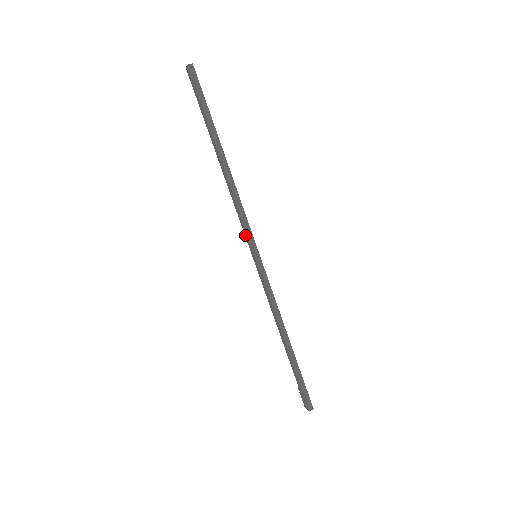
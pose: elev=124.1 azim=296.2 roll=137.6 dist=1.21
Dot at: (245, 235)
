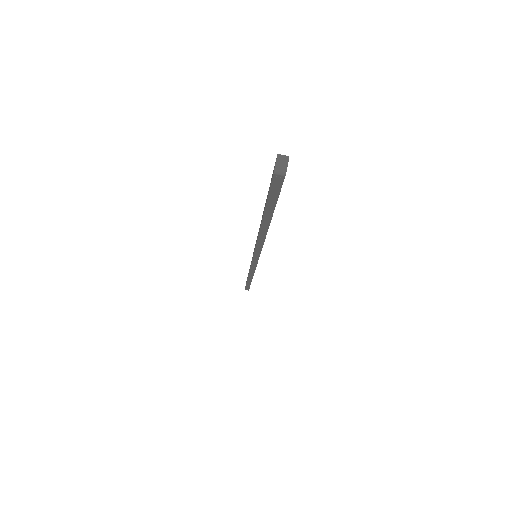
Dot at: occluded
